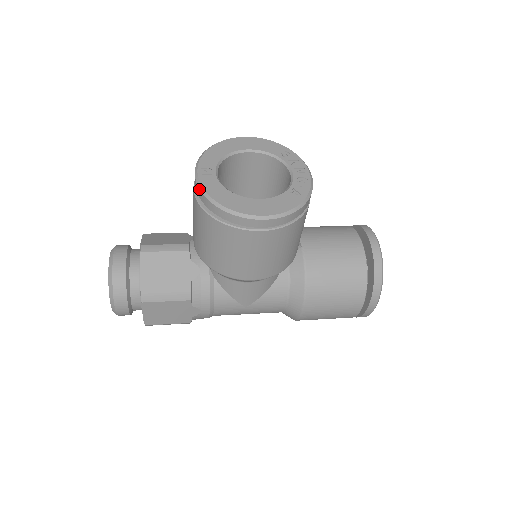
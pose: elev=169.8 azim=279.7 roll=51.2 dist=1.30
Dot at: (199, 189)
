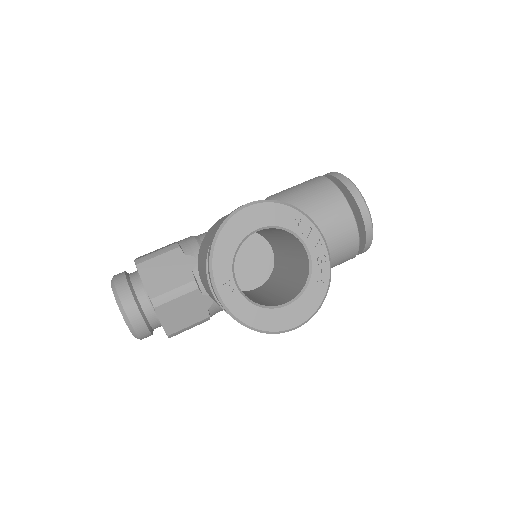
Dot at: (227, 312)
